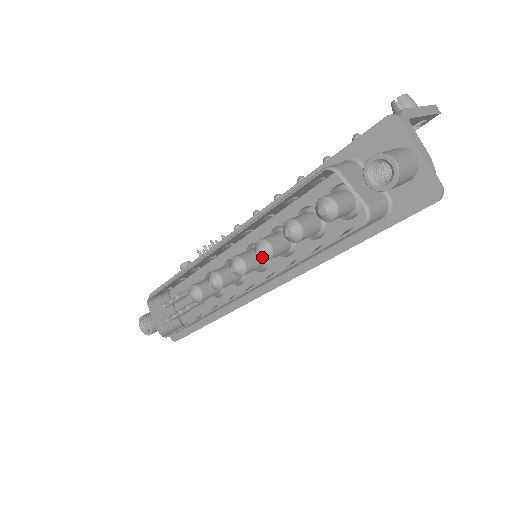
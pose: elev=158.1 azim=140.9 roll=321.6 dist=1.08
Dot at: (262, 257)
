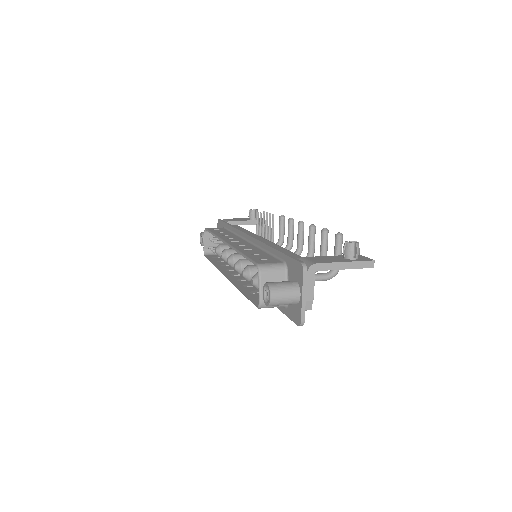
Dot at: (236, 270)
